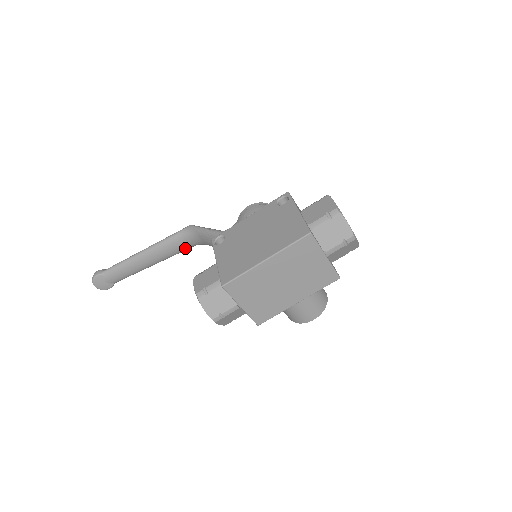
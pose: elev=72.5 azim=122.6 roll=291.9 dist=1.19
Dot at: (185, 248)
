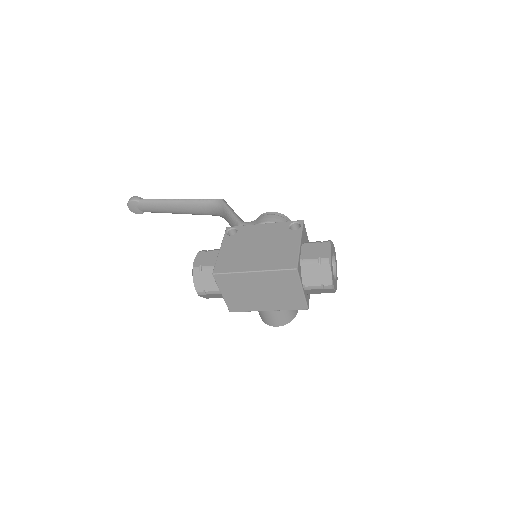
Dot at: (210, 214)
